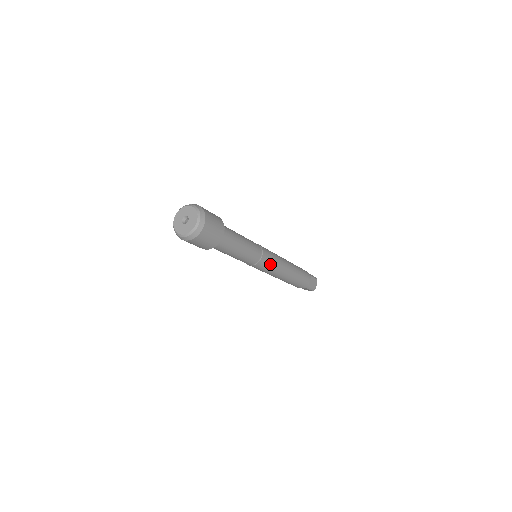
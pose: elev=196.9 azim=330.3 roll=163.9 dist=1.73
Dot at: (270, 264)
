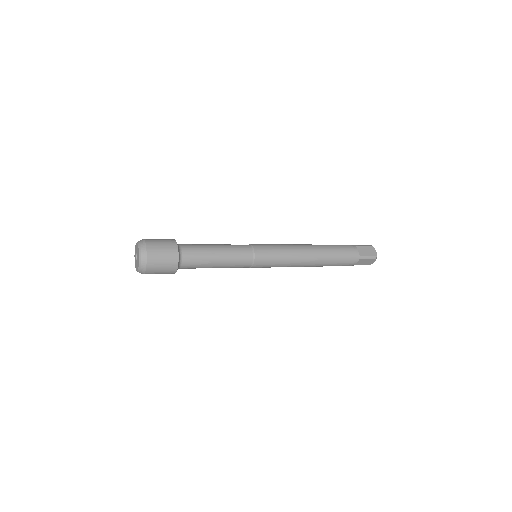
Dot at: (269, 267)
